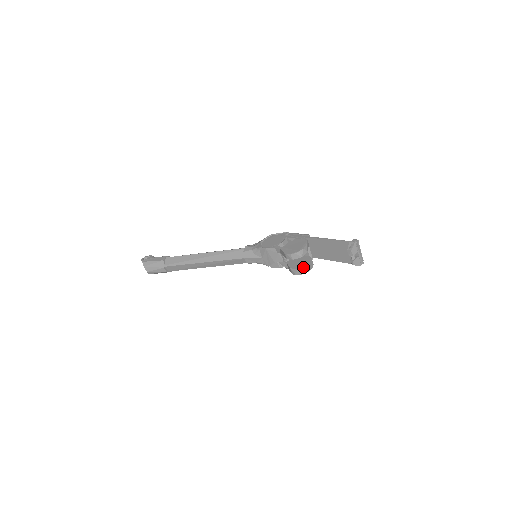
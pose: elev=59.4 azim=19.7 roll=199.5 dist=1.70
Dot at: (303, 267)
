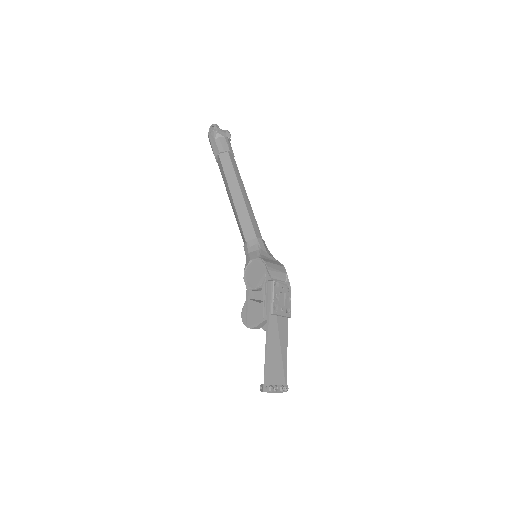
Dot at: (261, 327)
